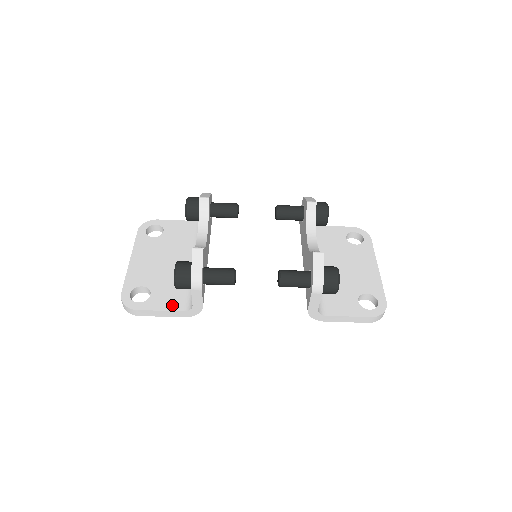
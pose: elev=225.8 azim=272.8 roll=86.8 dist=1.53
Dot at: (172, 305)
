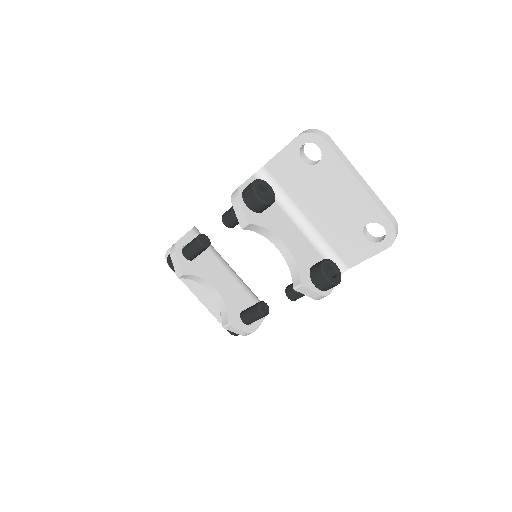
Dot at: occluded
